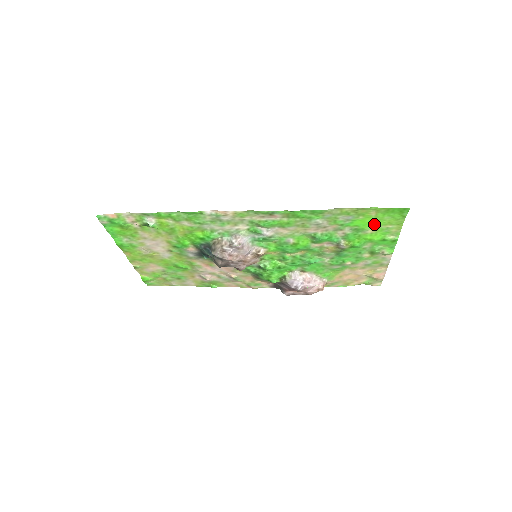
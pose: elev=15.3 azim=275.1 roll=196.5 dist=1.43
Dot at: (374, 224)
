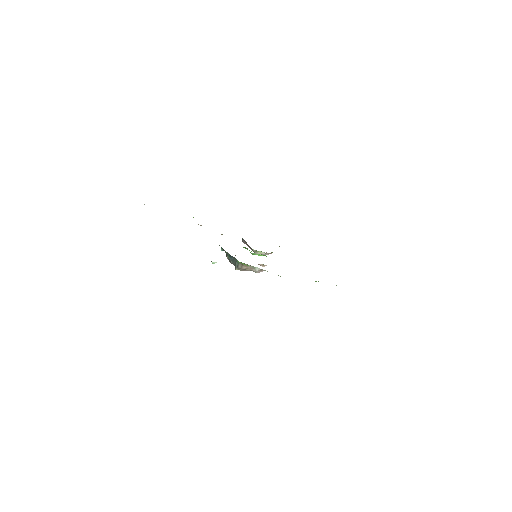
Dot at: occluded
